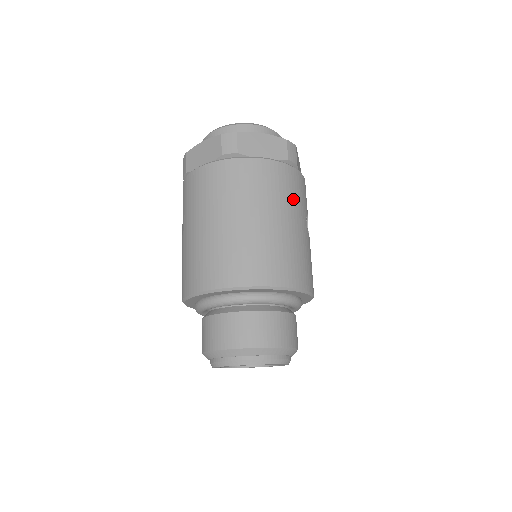
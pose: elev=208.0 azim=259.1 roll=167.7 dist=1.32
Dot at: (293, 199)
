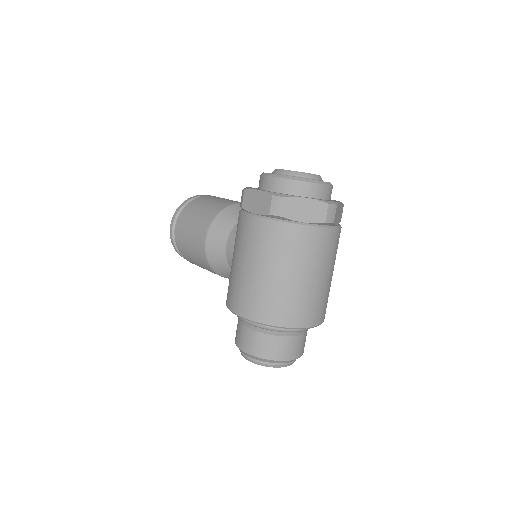
Dot at: occluded
